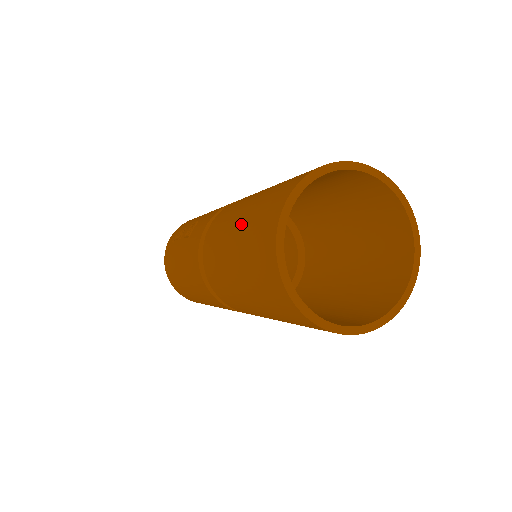
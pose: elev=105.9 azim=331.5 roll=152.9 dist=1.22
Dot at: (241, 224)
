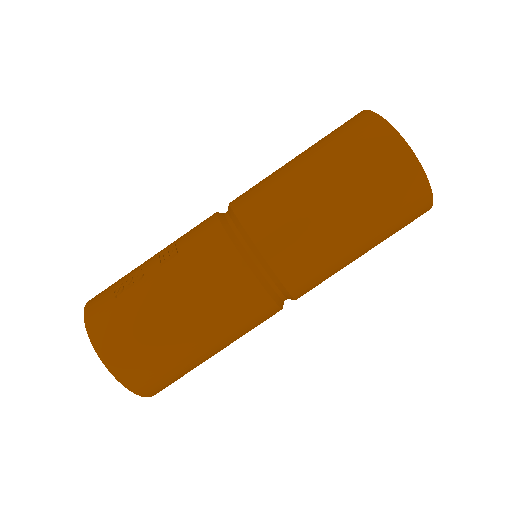
Dot at: (318, 158)
